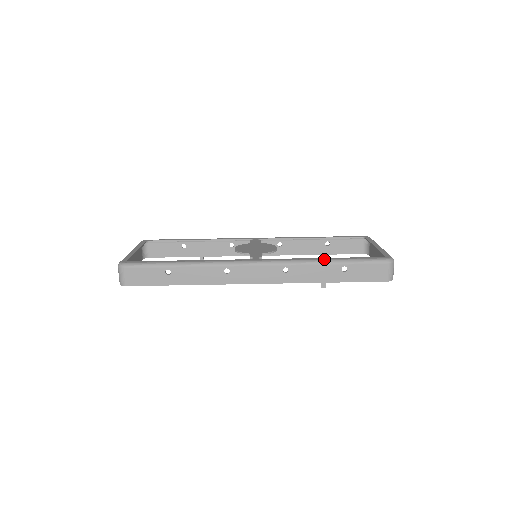
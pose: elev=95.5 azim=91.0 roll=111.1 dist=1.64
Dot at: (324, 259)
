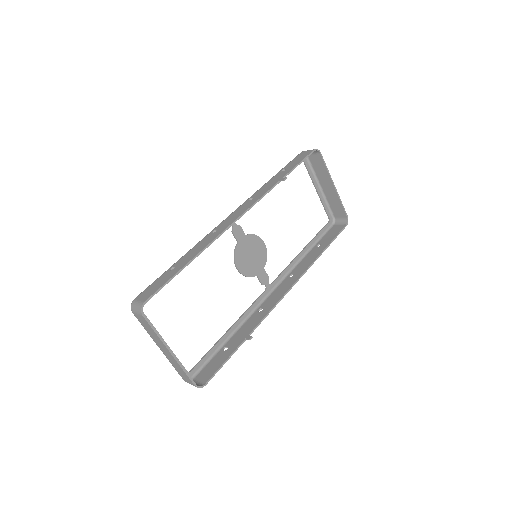
Dot at: occluded
